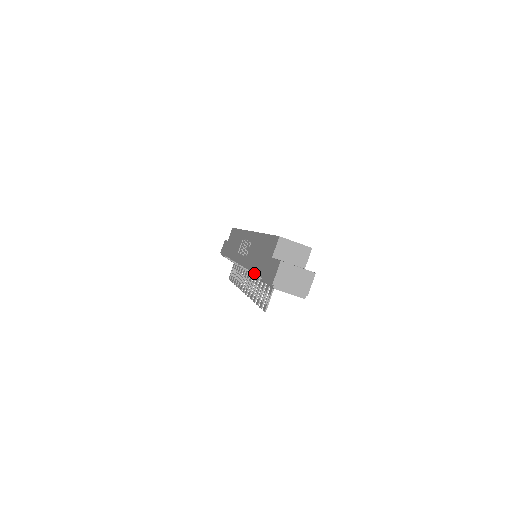
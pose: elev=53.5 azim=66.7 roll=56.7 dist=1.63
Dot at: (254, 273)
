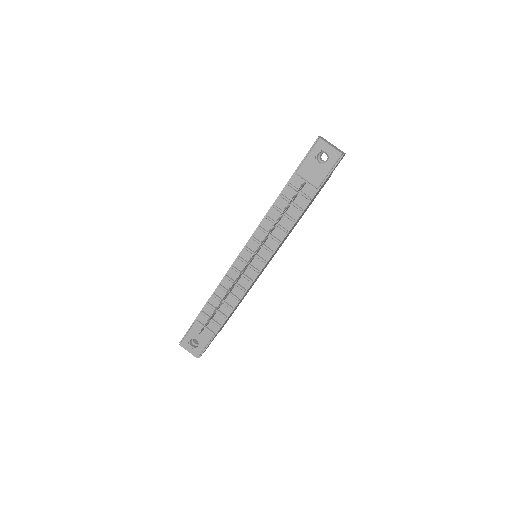
Dot at: (281, 191)
